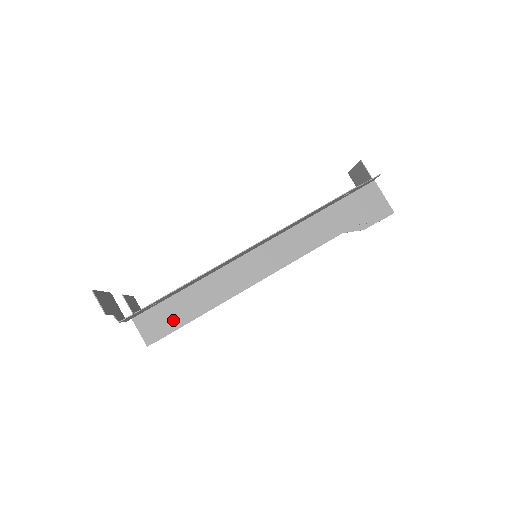
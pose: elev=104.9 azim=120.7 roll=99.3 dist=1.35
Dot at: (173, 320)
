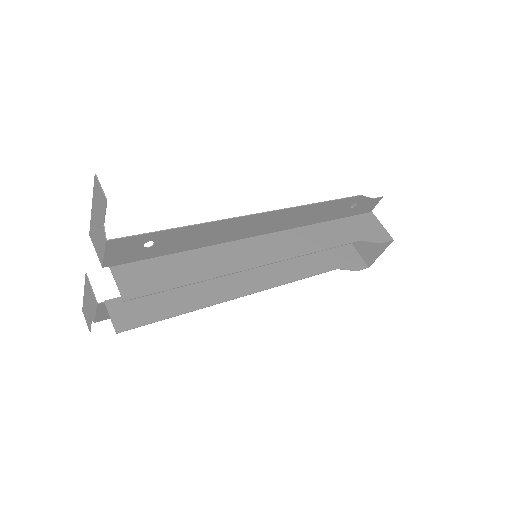
Dot at: (162, 280)
